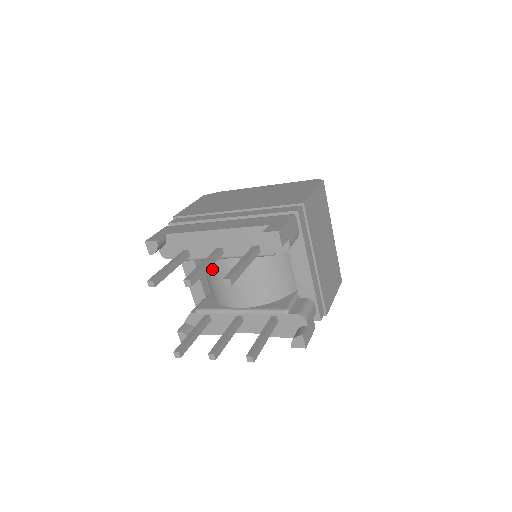
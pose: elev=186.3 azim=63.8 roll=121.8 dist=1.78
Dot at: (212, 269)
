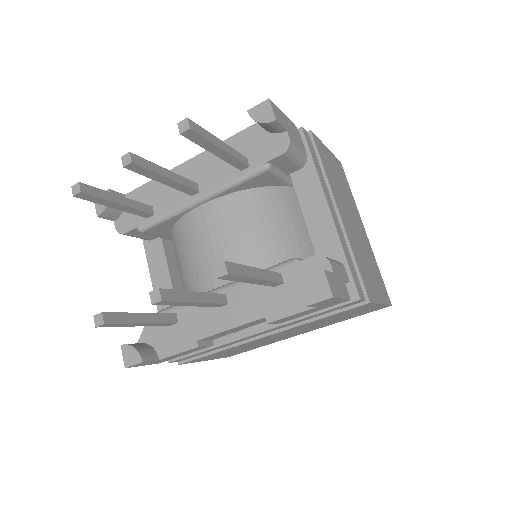
Dot at: (184, 236)
